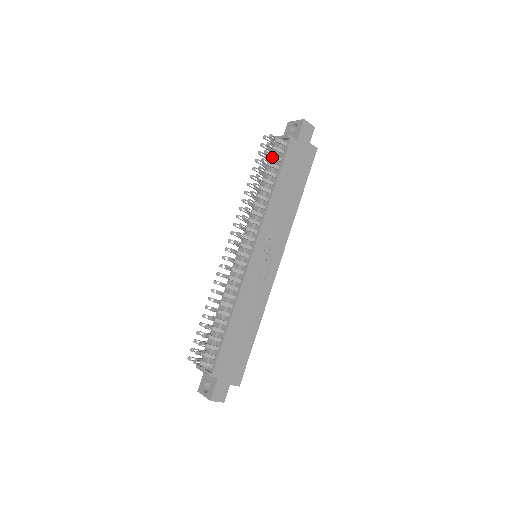
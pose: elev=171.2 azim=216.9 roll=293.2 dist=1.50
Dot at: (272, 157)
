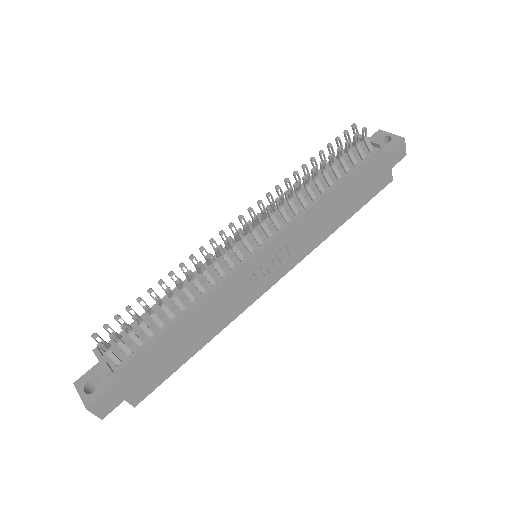
Dot at: (349, 154)
